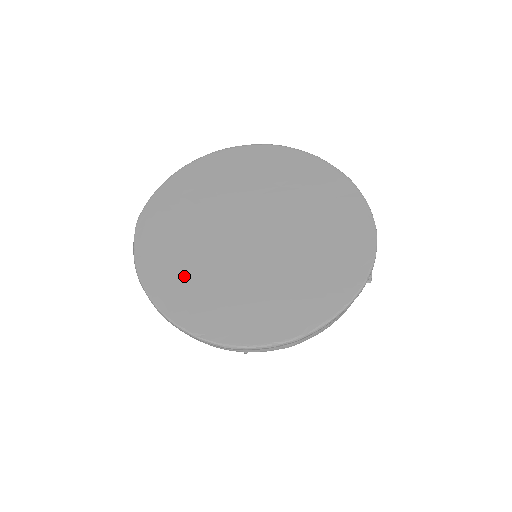
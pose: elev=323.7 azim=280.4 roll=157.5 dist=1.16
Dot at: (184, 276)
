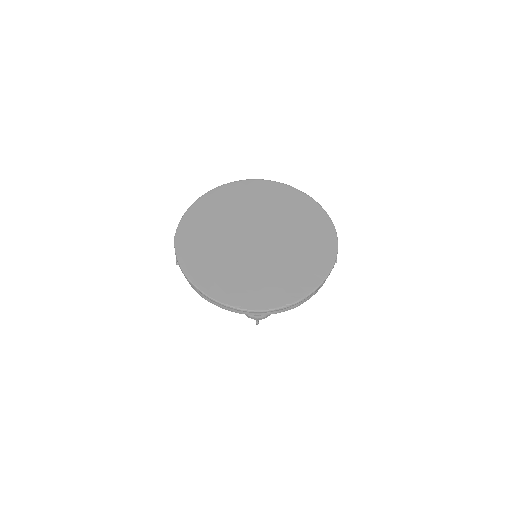
Dot at: (218, 272)
